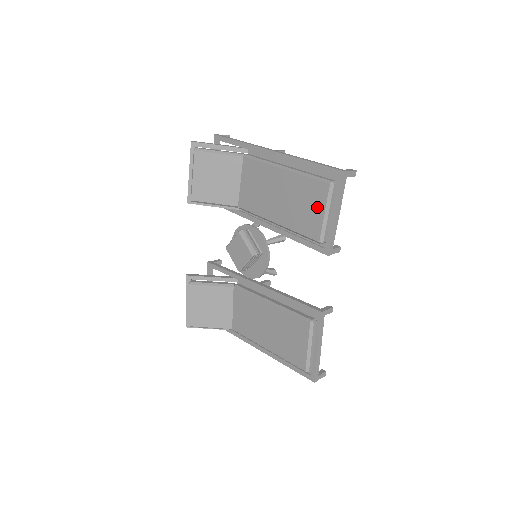
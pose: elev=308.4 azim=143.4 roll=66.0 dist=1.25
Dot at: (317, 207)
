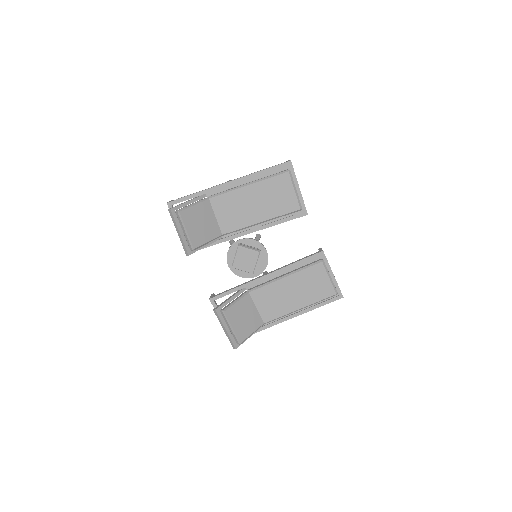
Dot at: (287, 190)
